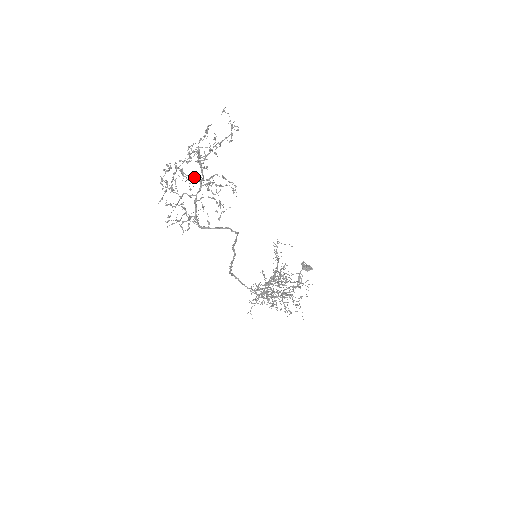
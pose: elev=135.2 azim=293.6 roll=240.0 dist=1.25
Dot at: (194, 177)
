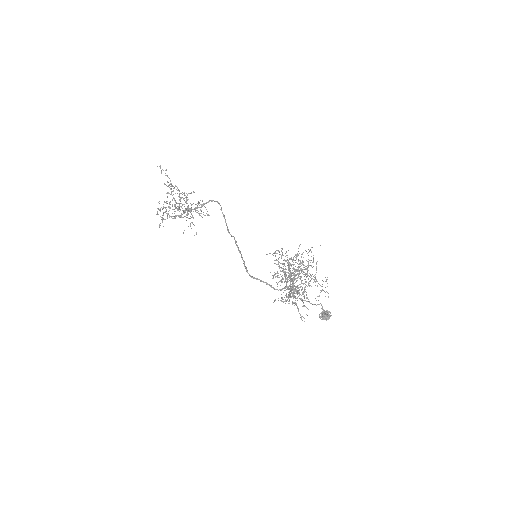
Dot at: occluded
